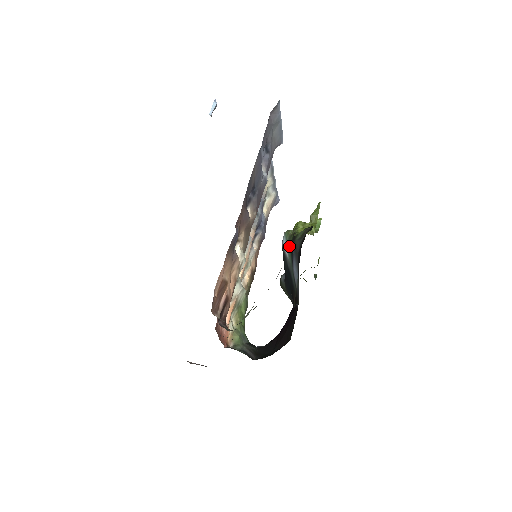
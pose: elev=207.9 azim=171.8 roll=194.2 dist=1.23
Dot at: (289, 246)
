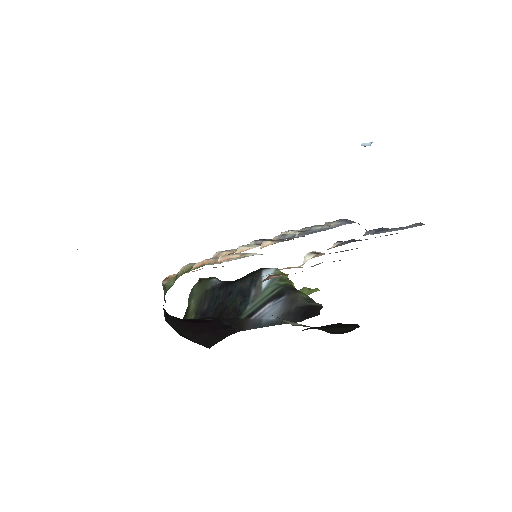
Dot at: (277, 284)
